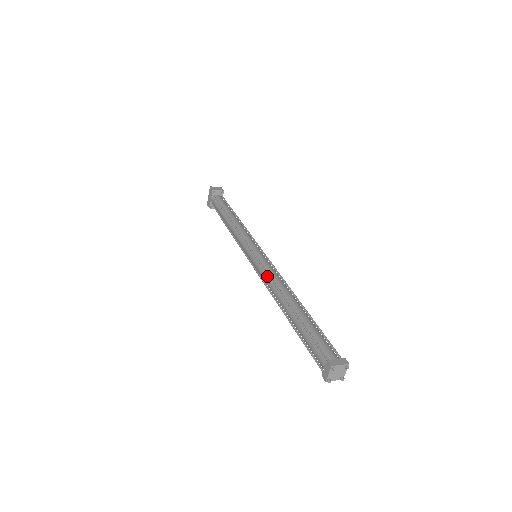
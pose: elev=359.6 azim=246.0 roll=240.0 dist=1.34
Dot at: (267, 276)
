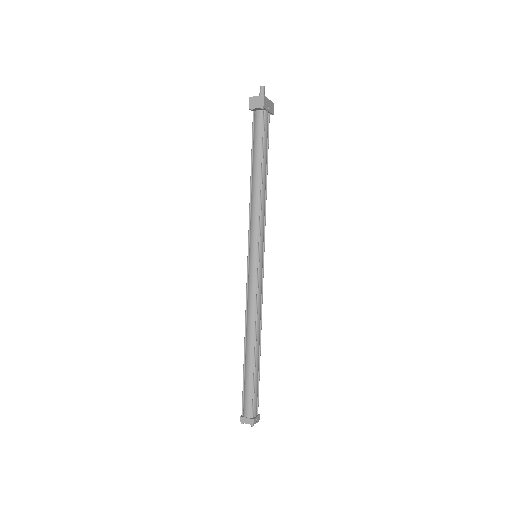
Dot at: (247, 299)
